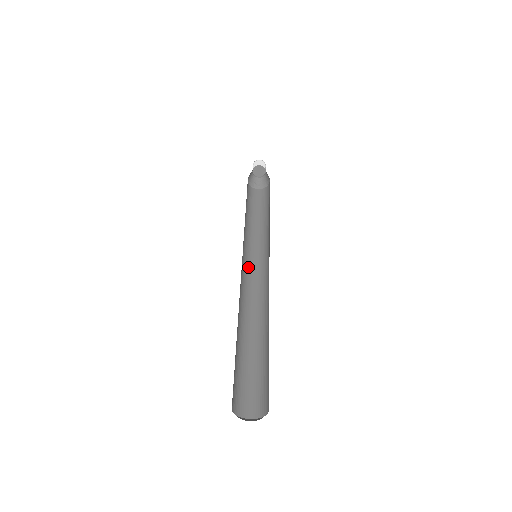
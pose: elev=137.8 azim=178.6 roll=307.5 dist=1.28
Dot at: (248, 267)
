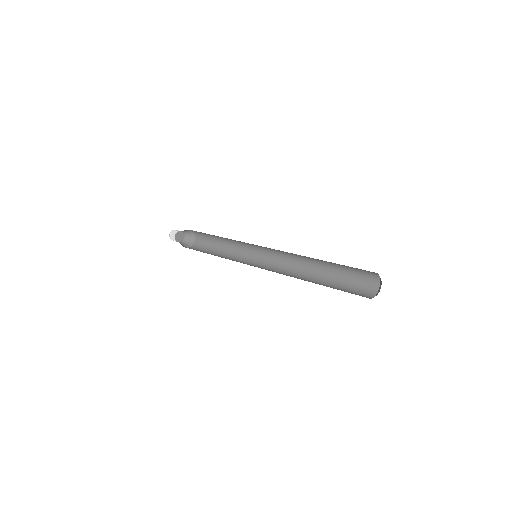
Dot at: occluded
